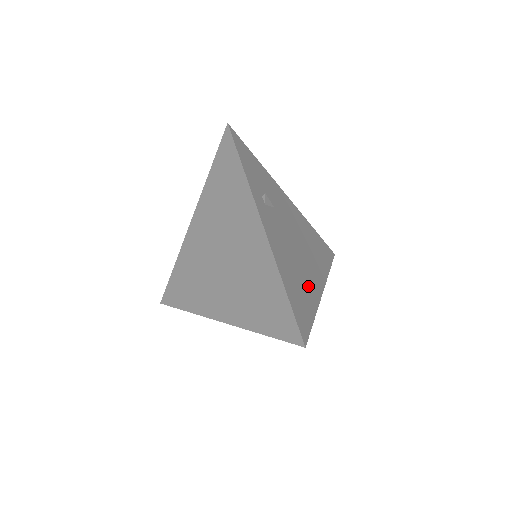
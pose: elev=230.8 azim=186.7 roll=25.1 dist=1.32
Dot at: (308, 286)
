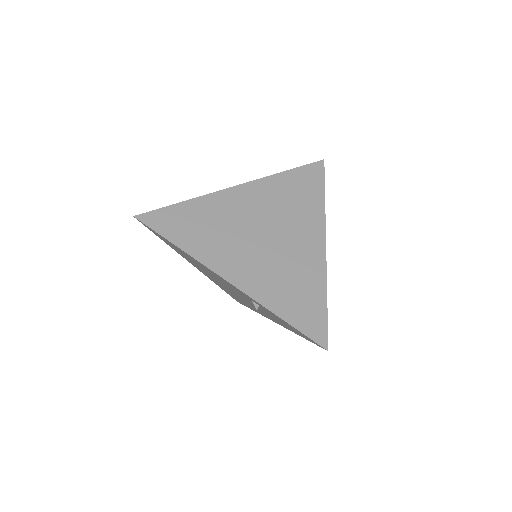
Dot at: occluded
